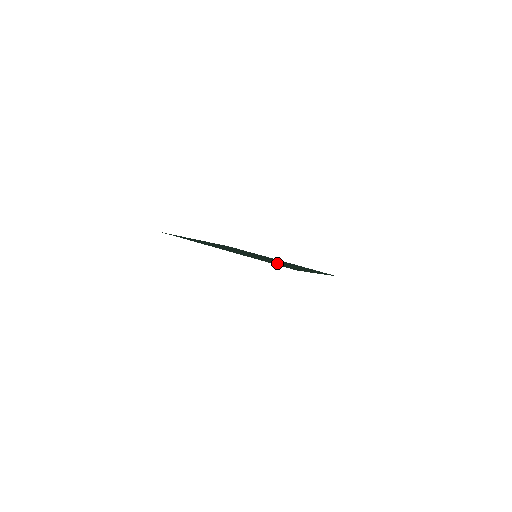
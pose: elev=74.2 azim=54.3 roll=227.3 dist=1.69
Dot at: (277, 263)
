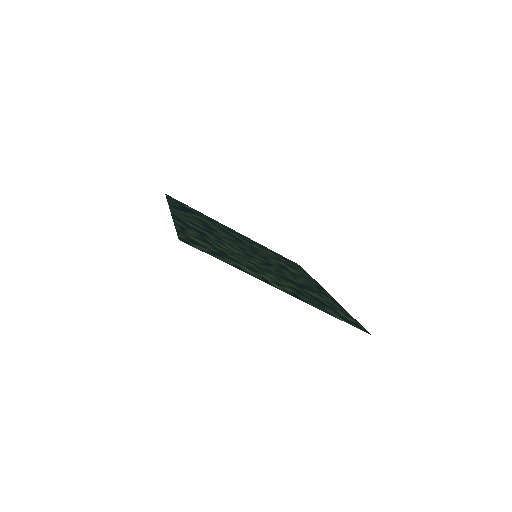
Dot at: (221, 249)
